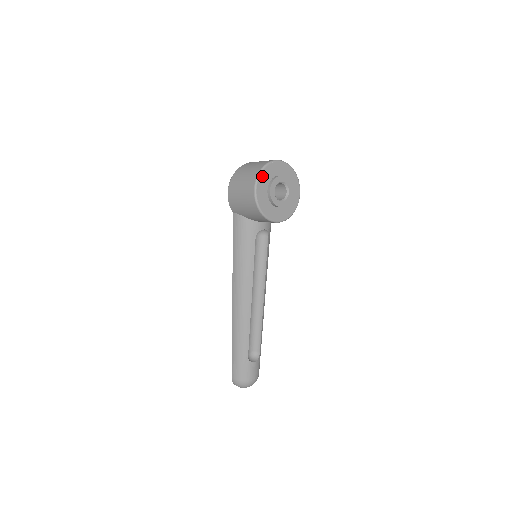
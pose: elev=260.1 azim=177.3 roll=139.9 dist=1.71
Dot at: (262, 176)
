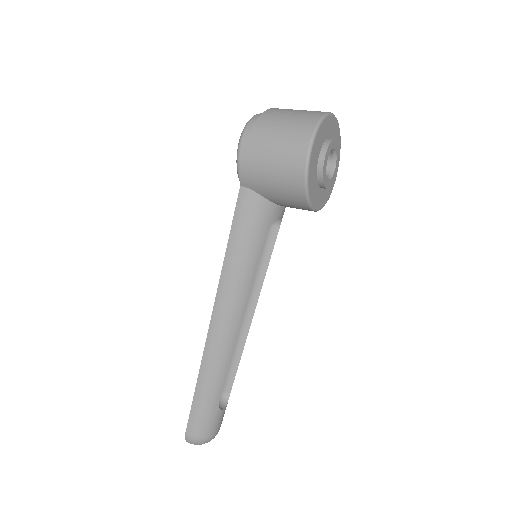
Dot at: (318, 135)
